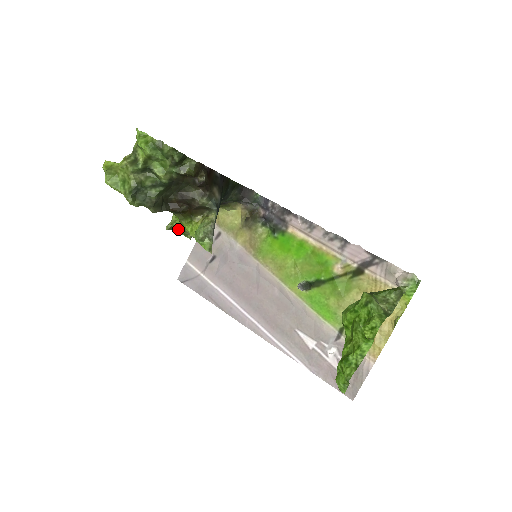
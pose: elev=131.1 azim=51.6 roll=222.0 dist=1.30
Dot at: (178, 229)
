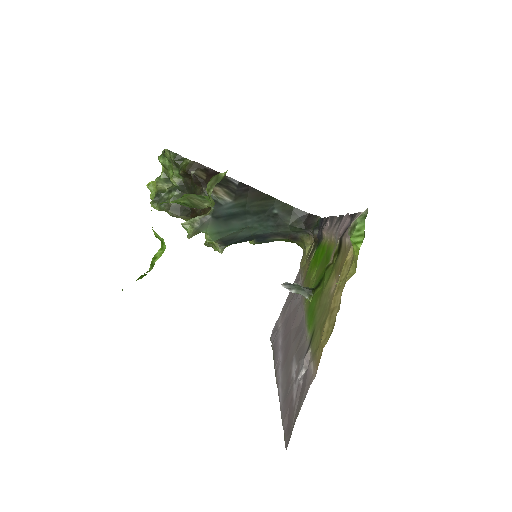
Dot at: (213, 244)
